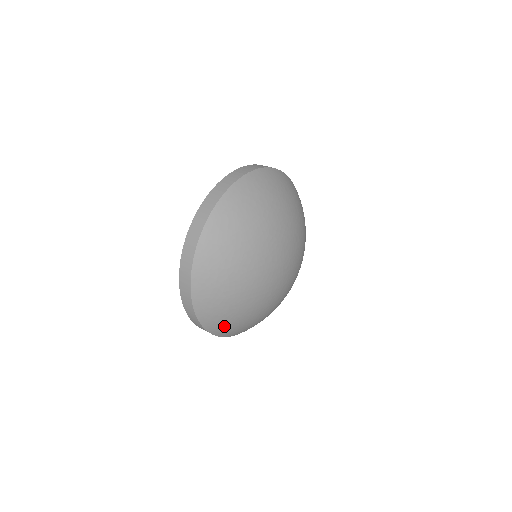
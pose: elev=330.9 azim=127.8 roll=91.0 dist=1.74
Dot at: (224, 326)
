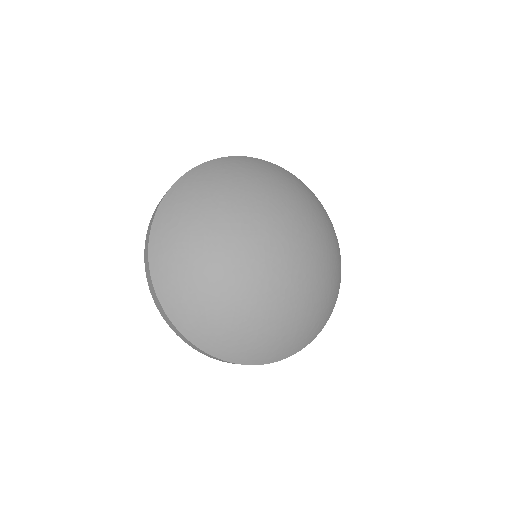
Dot at: (184, 306)
